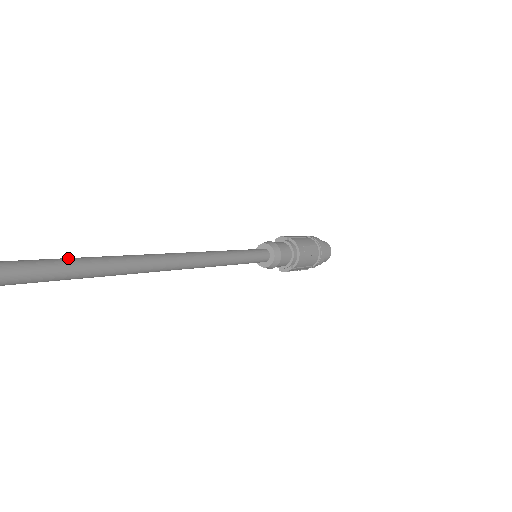
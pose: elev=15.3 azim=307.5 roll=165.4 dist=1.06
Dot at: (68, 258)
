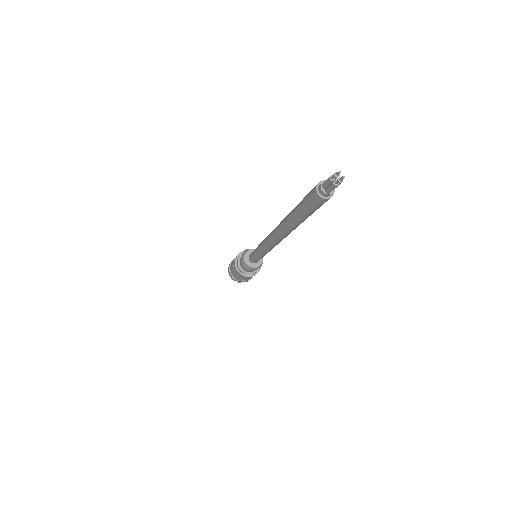
Dot at: occluded
